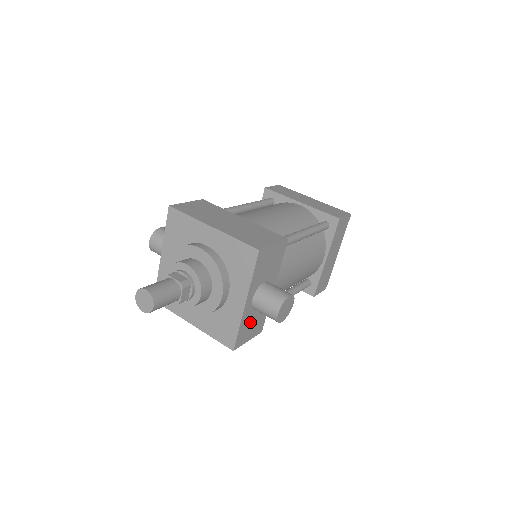
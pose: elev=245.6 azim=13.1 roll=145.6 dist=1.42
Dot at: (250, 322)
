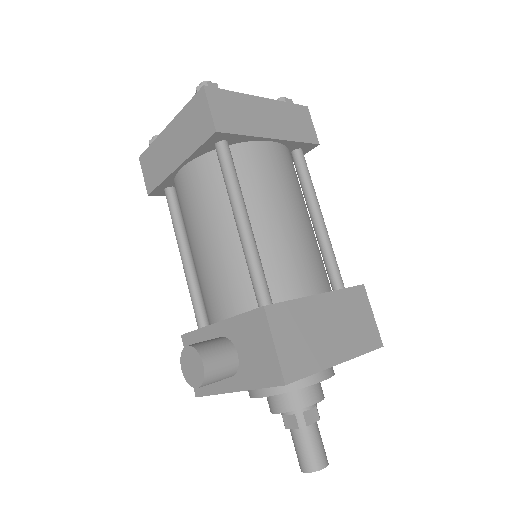
Dot at: occluded
